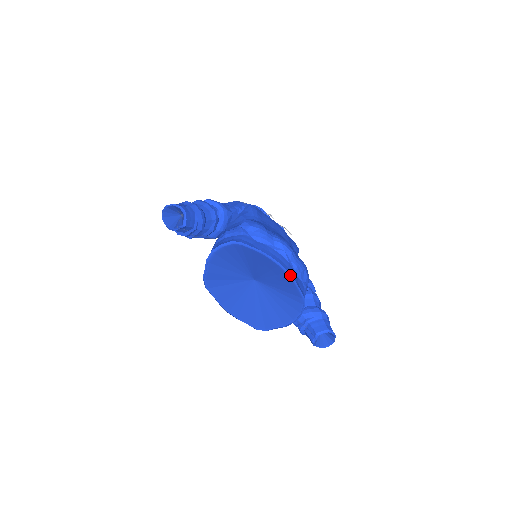
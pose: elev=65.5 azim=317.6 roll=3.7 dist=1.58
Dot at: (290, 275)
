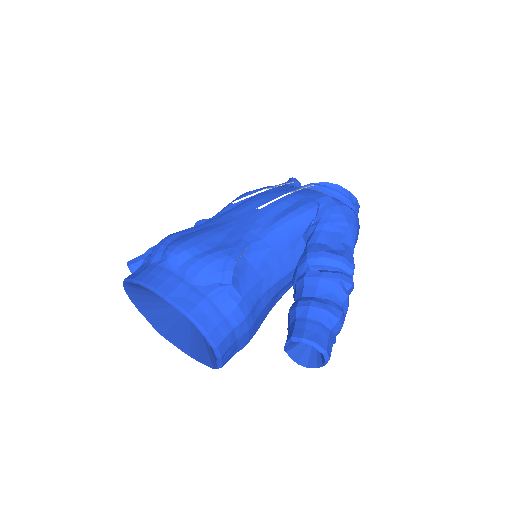
Dot at: (160, 293)
